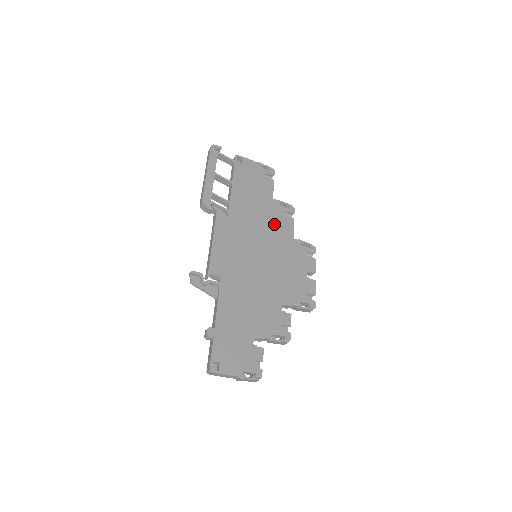
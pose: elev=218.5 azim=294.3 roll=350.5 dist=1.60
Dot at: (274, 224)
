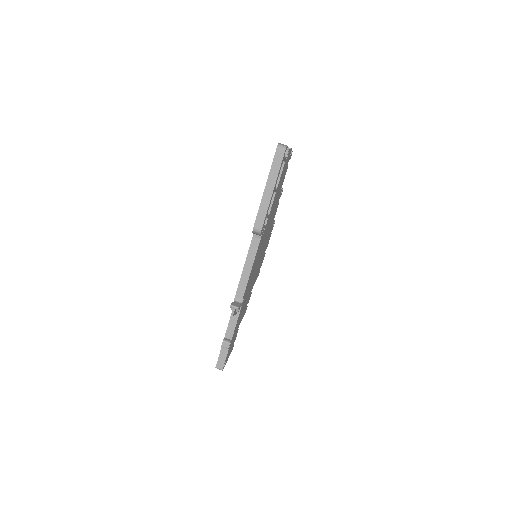
Dot at: occluded
